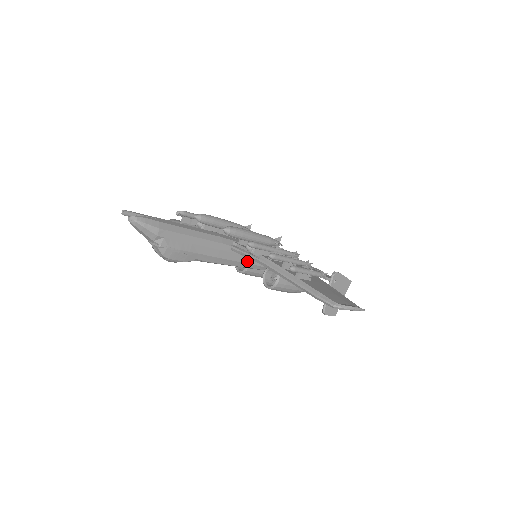
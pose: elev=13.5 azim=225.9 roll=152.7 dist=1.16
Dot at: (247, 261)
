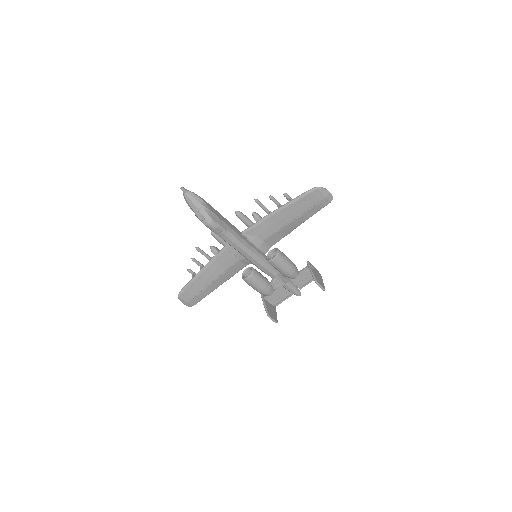
Dot at: (253, 248)
